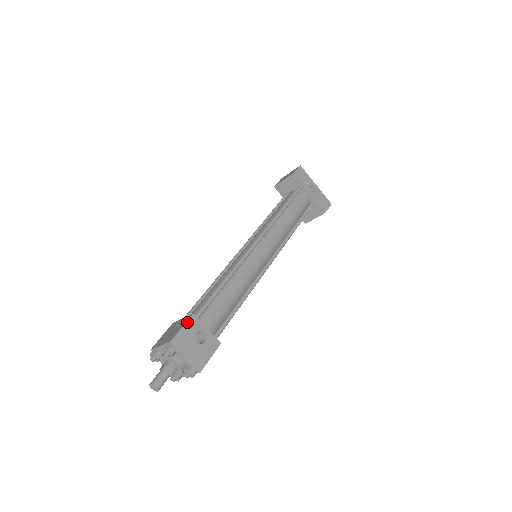
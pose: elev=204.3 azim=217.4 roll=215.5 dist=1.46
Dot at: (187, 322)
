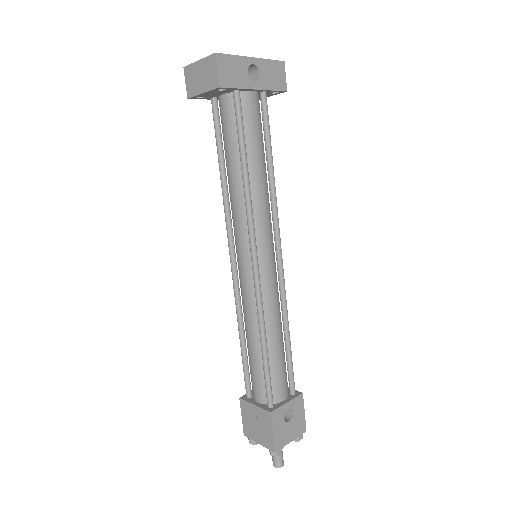
Dot at: (272, 424)
